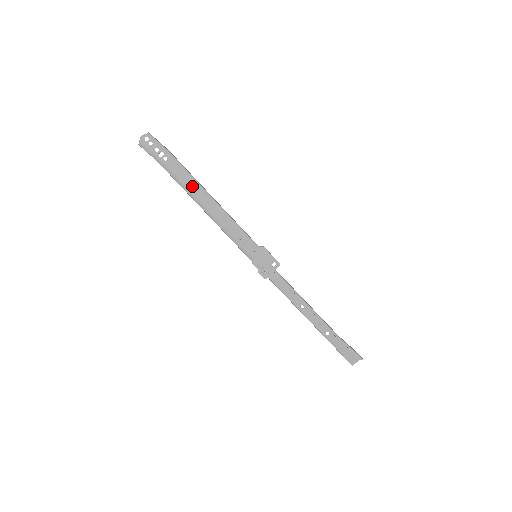
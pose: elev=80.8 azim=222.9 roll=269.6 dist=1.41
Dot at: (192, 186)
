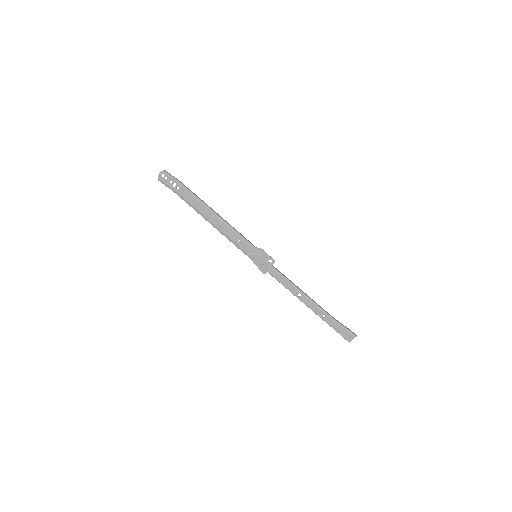
Dot at: (200, 206)
